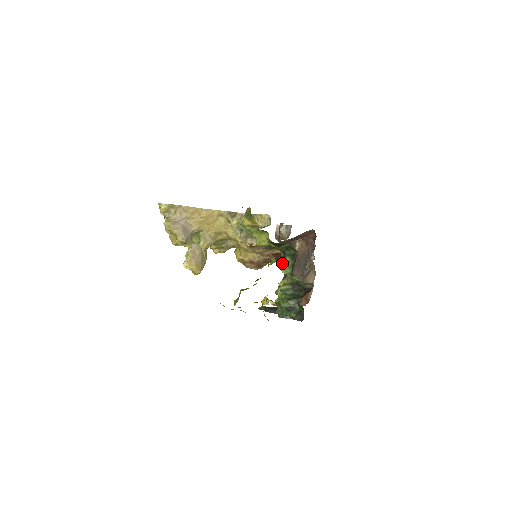
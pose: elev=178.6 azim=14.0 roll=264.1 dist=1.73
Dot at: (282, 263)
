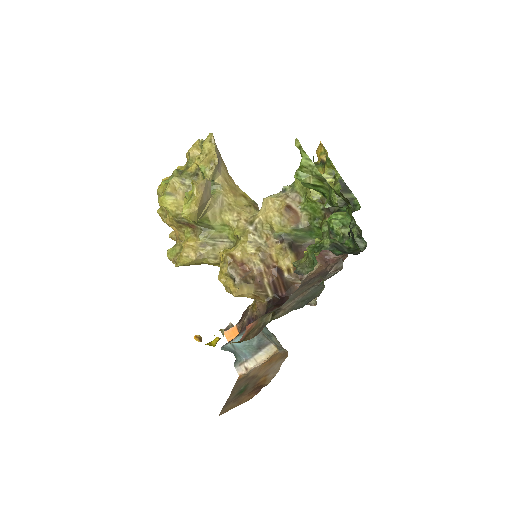
Dot at: (335, 213)
